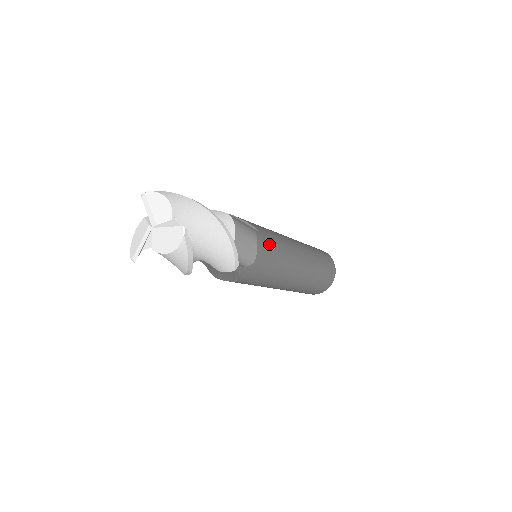
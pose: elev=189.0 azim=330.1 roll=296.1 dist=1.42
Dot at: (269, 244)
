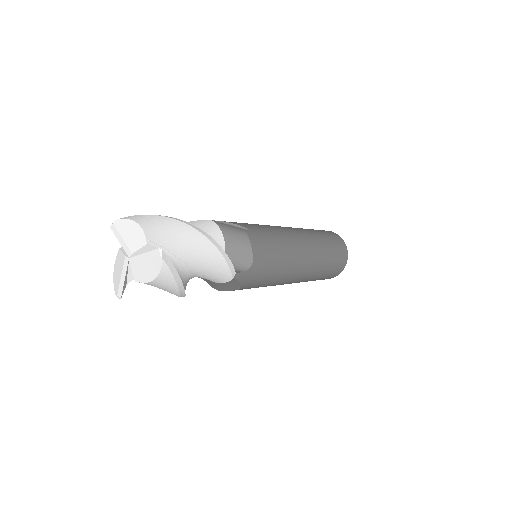
Dot at: (264, 241)
